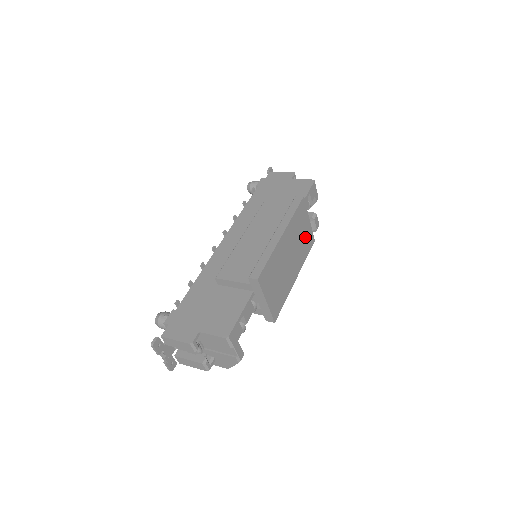
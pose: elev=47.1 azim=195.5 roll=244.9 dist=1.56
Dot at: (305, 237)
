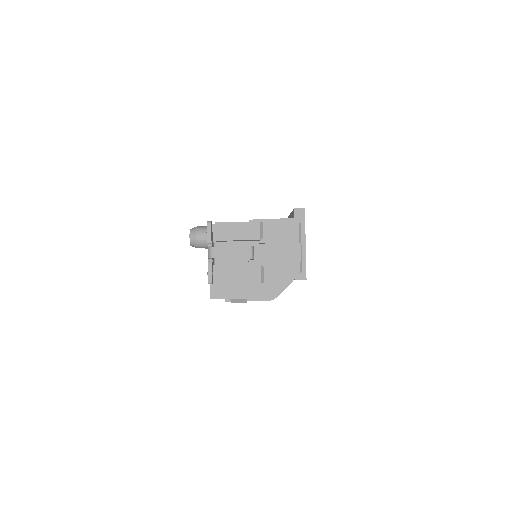
Dot at: occluded
